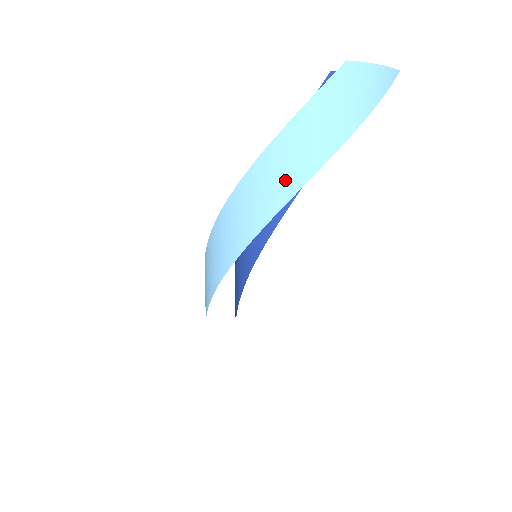
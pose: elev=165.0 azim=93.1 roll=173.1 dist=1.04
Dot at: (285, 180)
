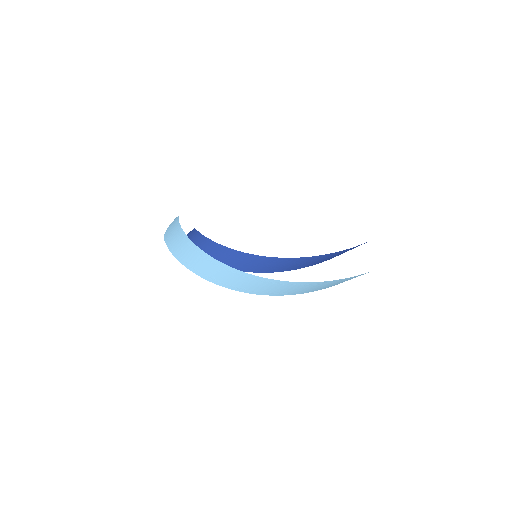
Dot at: (327, 287)
